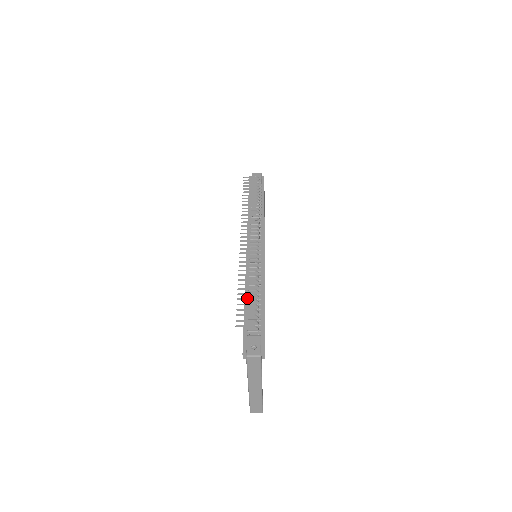
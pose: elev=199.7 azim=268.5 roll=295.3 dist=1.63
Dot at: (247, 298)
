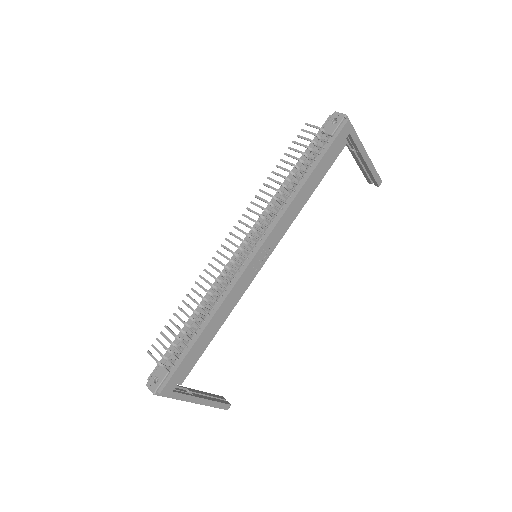
Dot at: occluded
